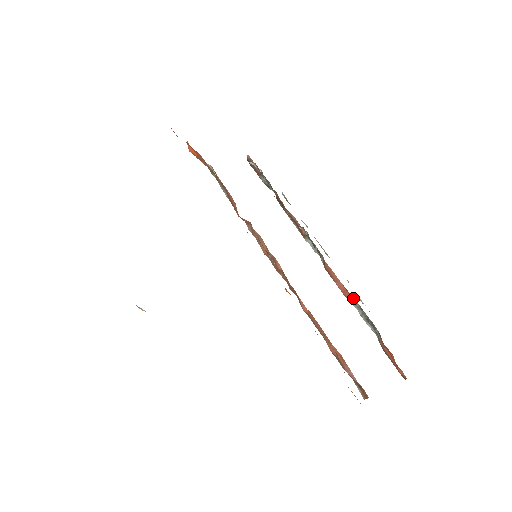
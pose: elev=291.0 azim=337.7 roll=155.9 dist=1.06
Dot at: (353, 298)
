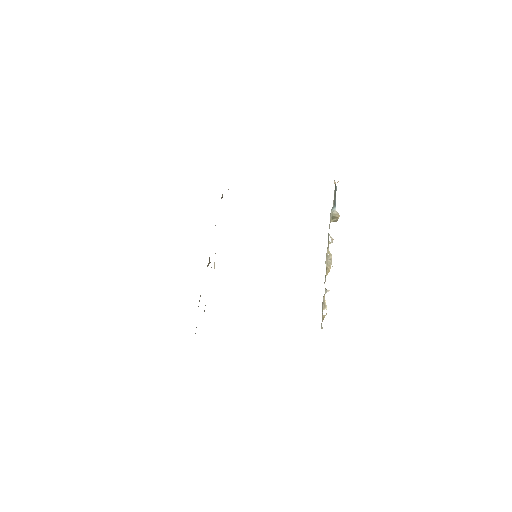
Dot at: occluded
